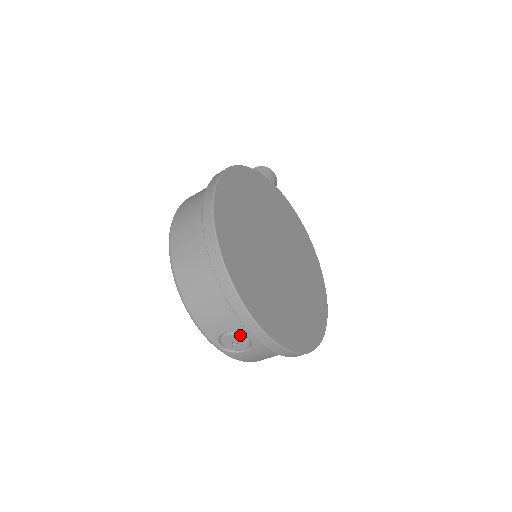
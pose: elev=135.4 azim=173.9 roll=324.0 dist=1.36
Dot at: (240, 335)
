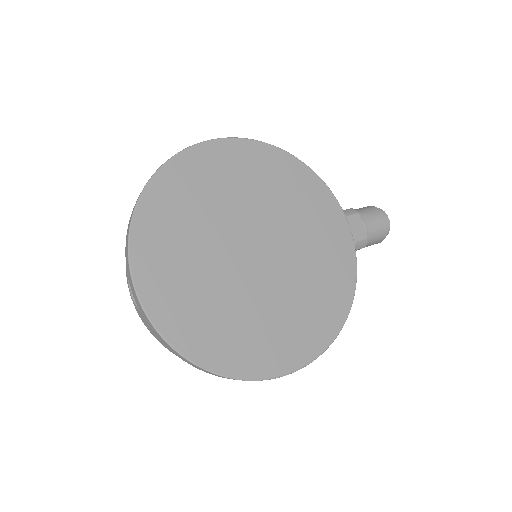
Dot at: occluded
